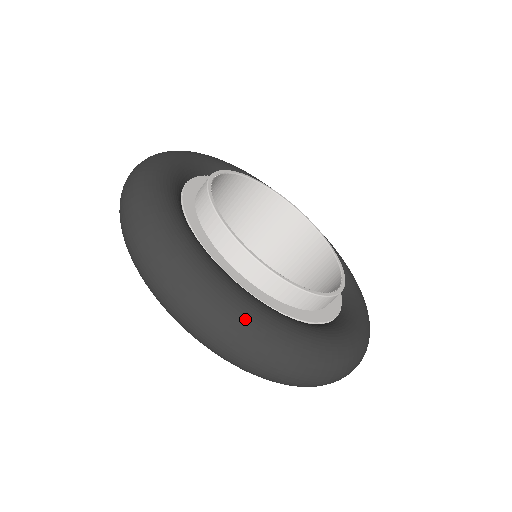
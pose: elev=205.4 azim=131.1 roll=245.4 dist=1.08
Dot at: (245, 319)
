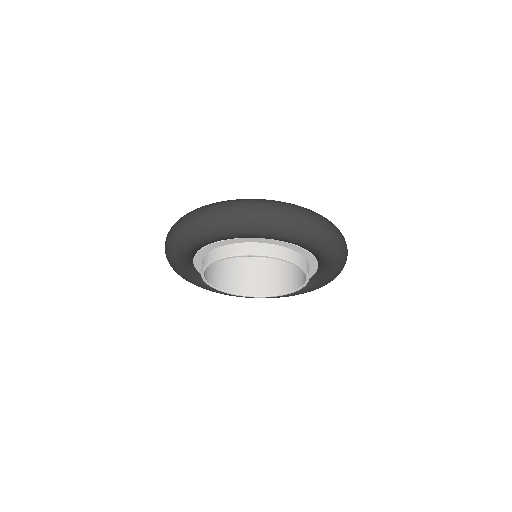
Dot at: occluded
